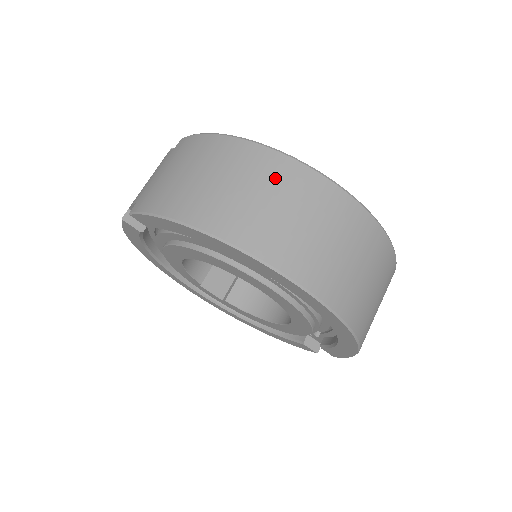
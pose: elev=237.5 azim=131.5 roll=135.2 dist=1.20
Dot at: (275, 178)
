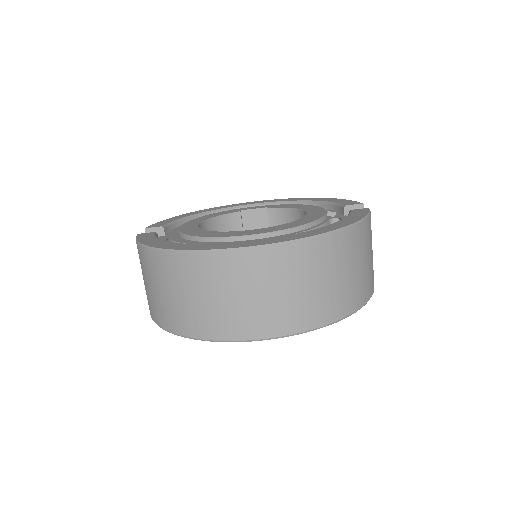
Dot at: (181, 276)
